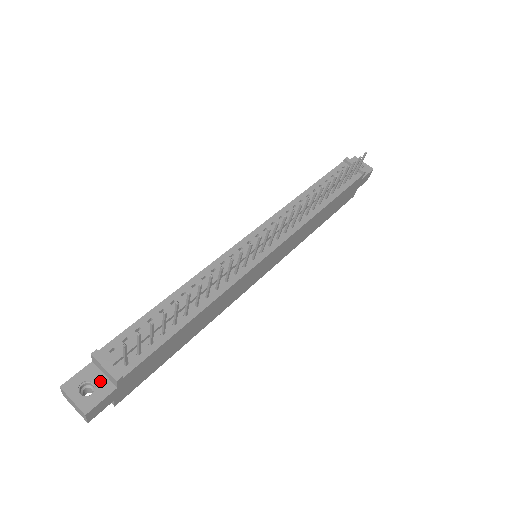
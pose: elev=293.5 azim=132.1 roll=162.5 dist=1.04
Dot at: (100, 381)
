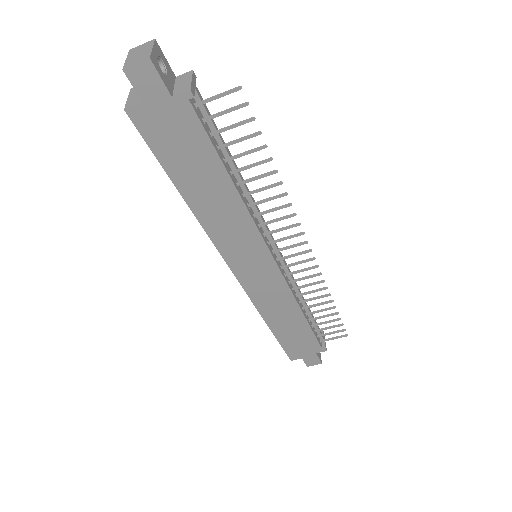
Dot at: (170, 81)
